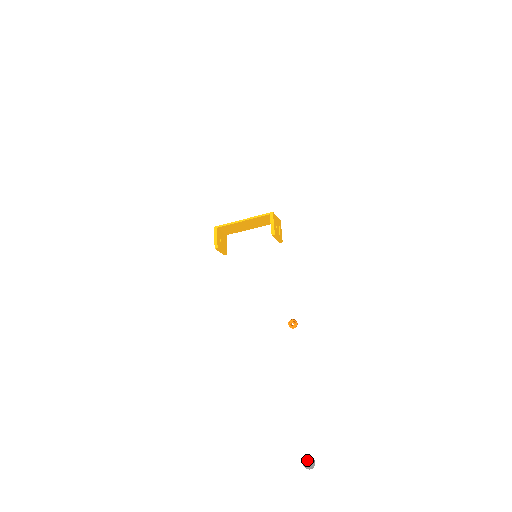
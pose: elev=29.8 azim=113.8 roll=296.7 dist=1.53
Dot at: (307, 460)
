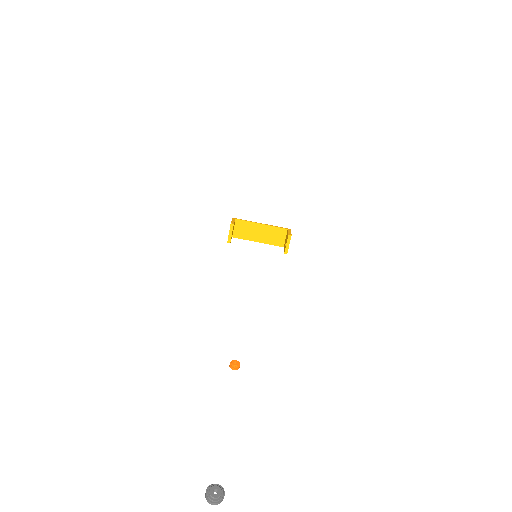
Dot at: (217, 485)
